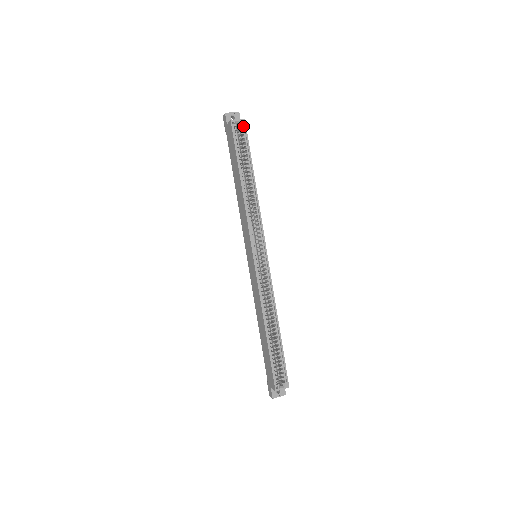
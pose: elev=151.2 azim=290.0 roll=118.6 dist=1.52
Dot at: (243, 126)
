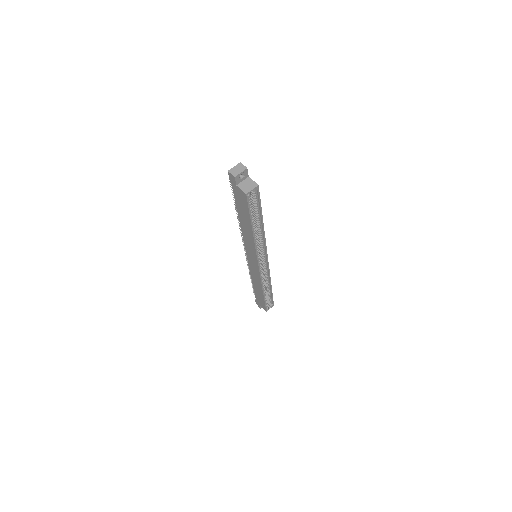
Dot at: (256, 190)
